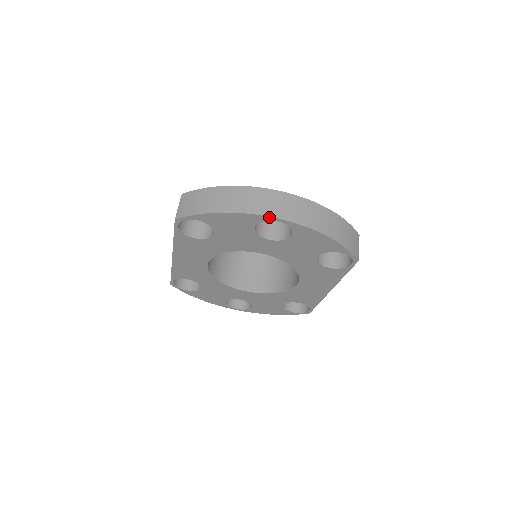
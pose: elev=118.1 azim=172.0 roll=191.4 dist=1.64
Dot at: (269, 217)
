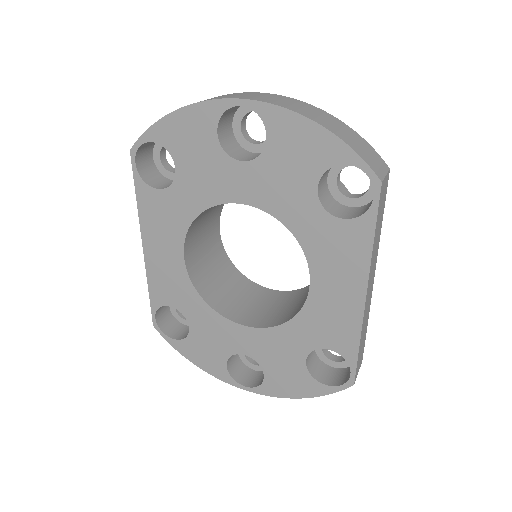
Dot at: (228, 100)
